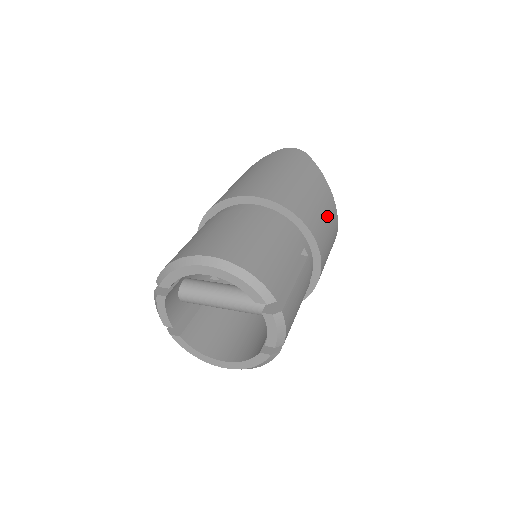
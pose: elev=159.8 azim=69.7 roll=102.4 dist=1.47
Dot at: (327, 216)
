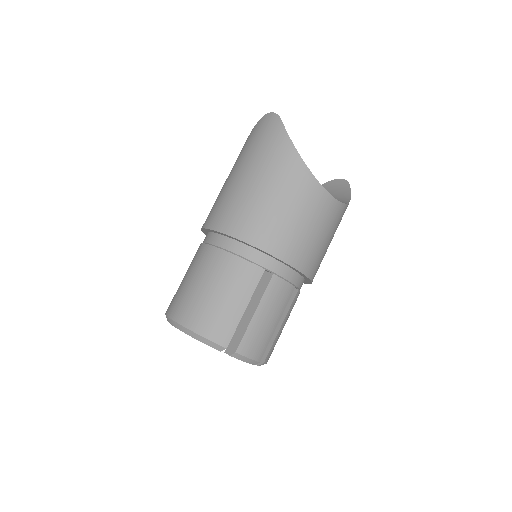
Dot at: (299, 210)
